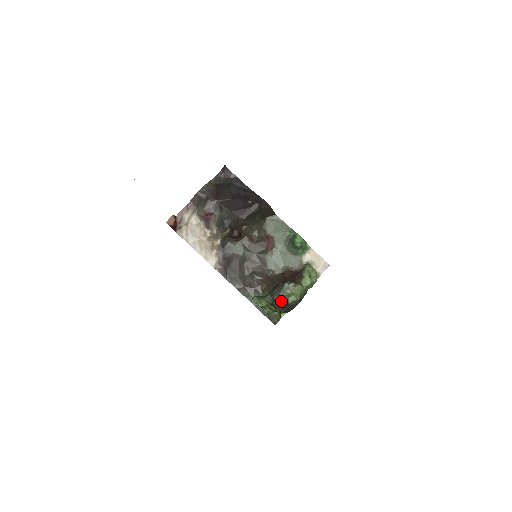
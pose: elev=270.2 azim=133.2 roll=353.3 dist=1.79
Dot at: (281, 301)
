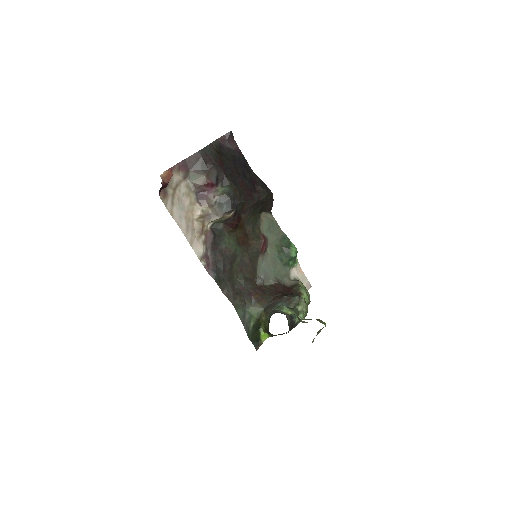
Dot at: (290, 318)
